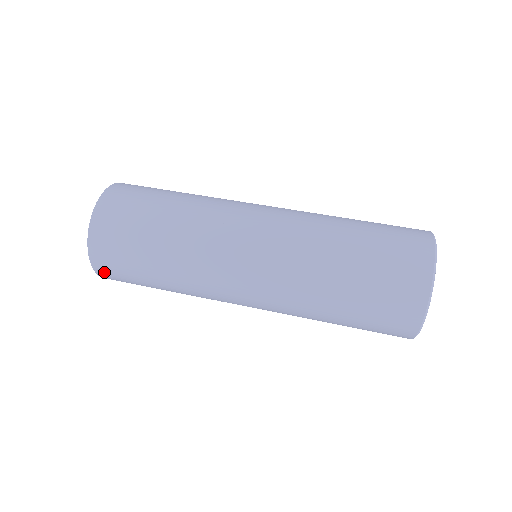
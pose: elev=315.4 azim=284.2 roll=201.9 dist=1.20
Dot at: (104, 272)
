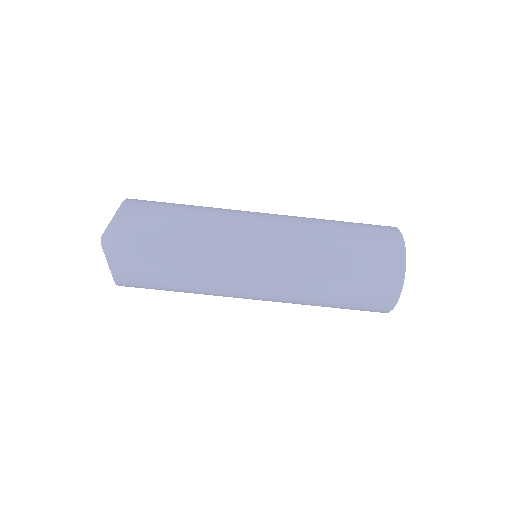
Dot at: occluded
